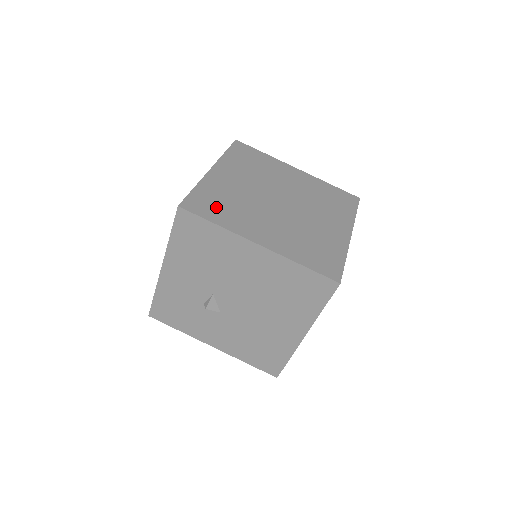
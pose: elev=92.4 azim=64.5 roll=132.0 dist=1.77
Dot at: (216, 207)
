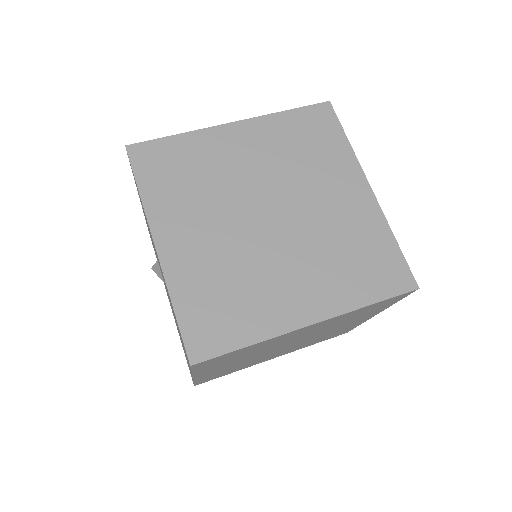
Dot at: (168, 172)
